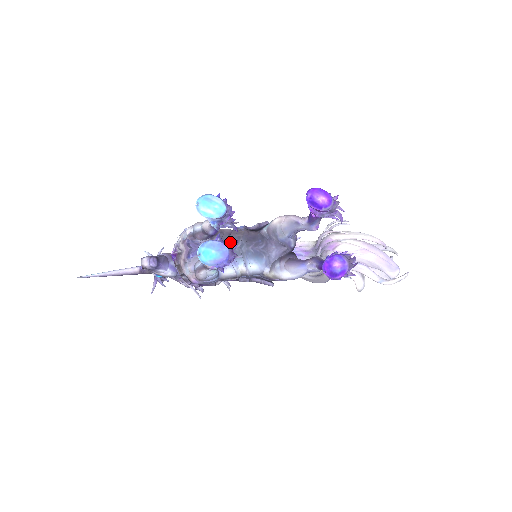
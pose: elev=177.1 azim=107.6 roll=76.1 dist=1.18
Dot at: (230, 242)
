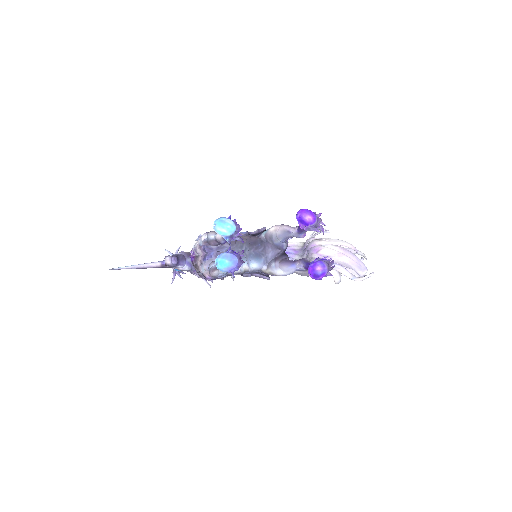
Dot at: (236, 247)
